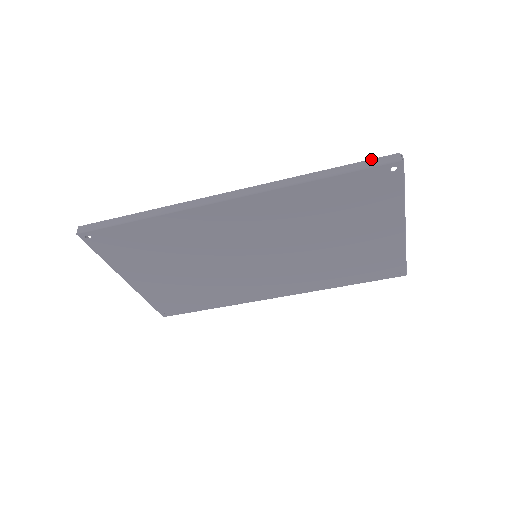
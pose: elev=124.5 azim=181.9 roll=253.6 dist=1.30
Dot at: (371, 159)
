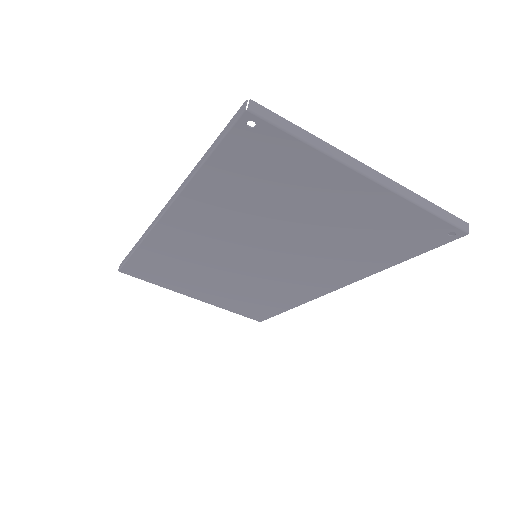
Dot at: occluded
